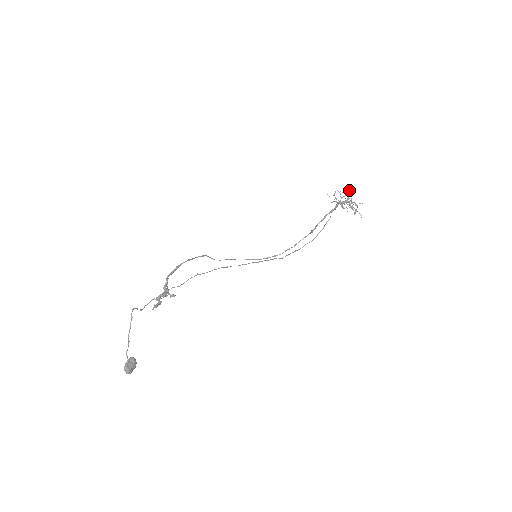
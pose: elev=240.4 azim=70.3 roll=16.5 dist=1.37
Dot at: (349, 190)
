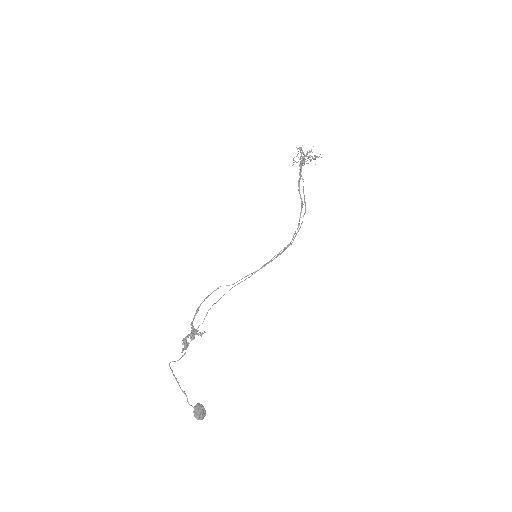
Dot at: occluded
